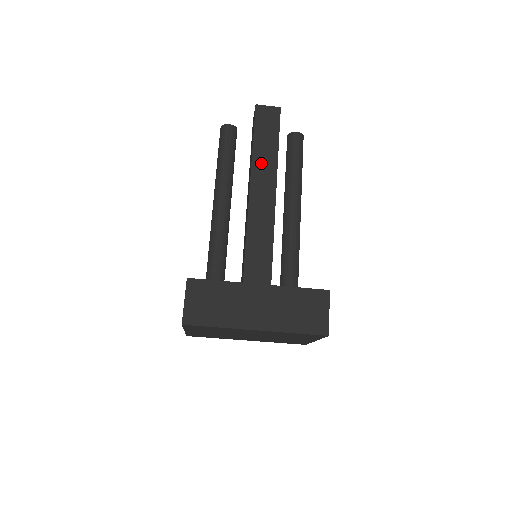
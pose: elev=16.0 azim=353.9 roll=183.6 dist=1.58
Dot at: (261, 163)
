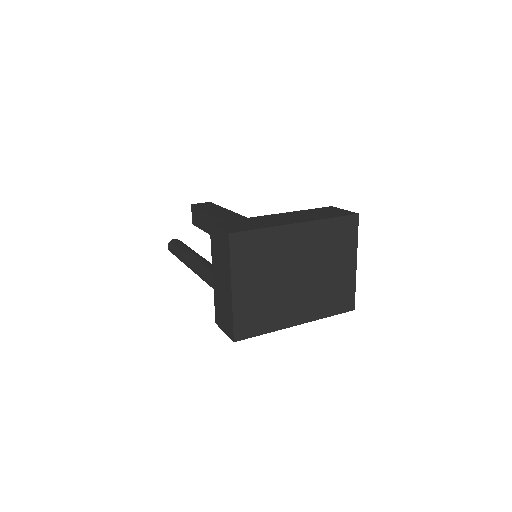
Dot at: (218, 212)
